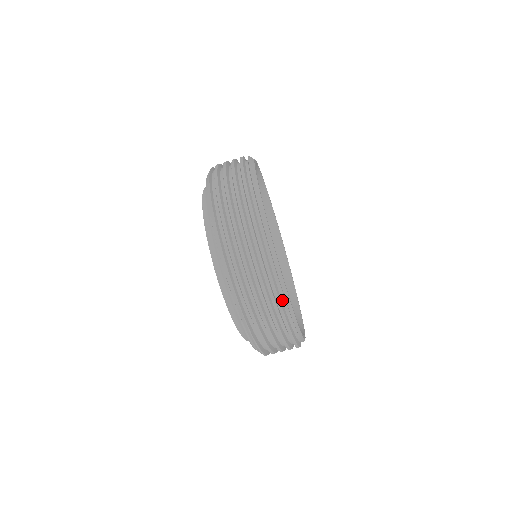
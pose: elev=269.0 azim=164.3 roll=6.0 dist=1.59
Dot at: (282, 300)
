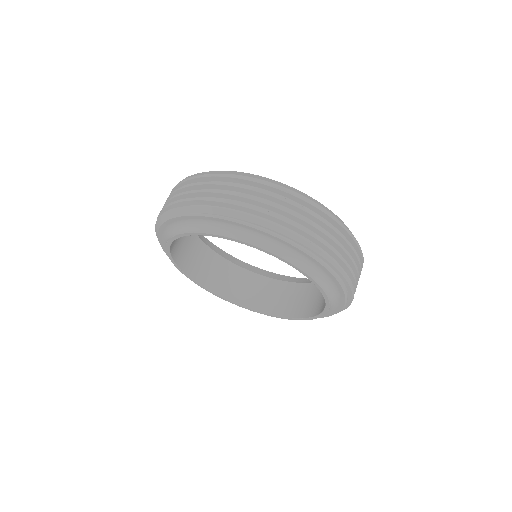
Dot at: occluded
